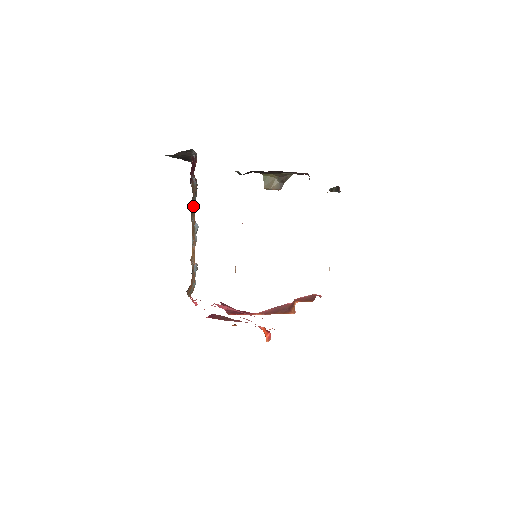
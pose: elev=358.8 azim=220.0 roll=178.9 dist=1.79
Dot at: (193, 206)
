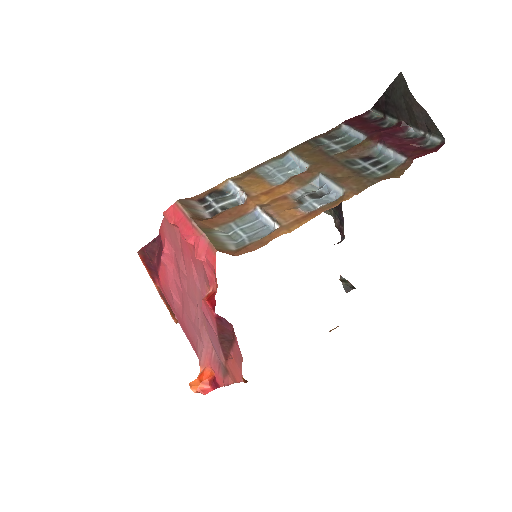
Dot at: (351, 169)
